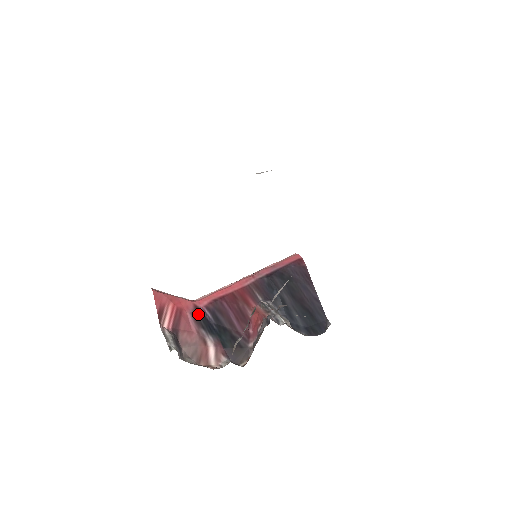
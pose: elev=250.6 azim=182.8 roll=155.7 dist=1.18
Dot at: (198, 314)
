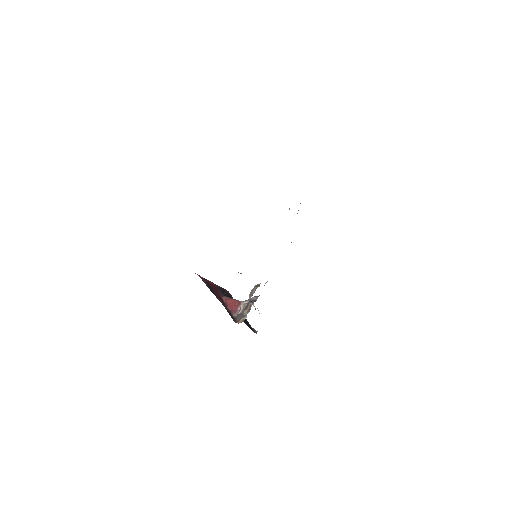
Dot at: occluded
